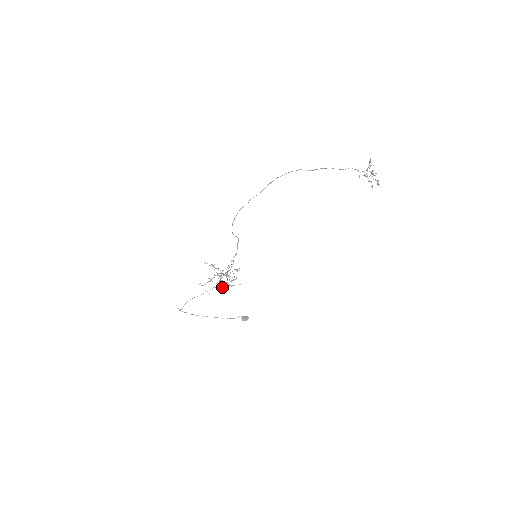
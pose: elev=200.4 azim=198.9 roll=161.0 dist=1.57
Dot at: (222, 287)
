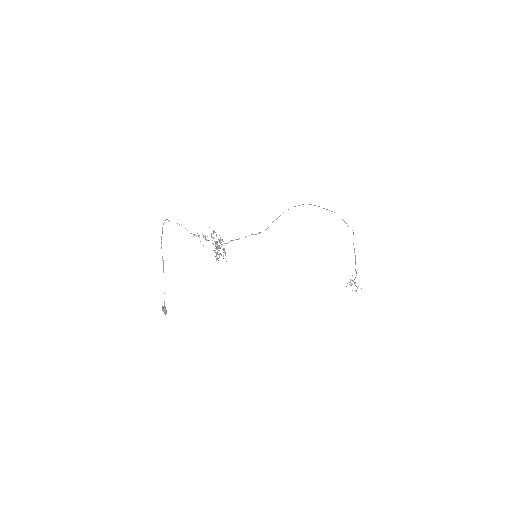
Dot at: occluded
